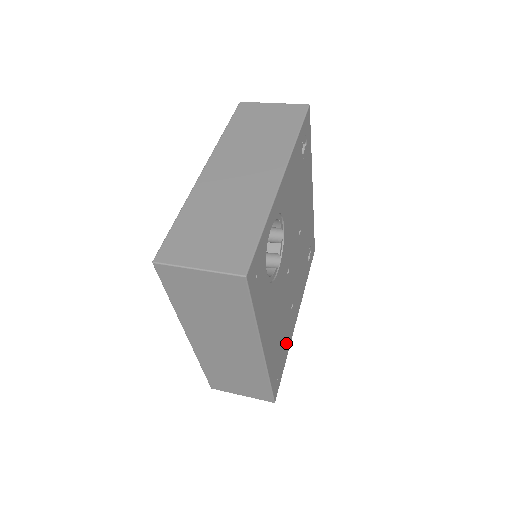
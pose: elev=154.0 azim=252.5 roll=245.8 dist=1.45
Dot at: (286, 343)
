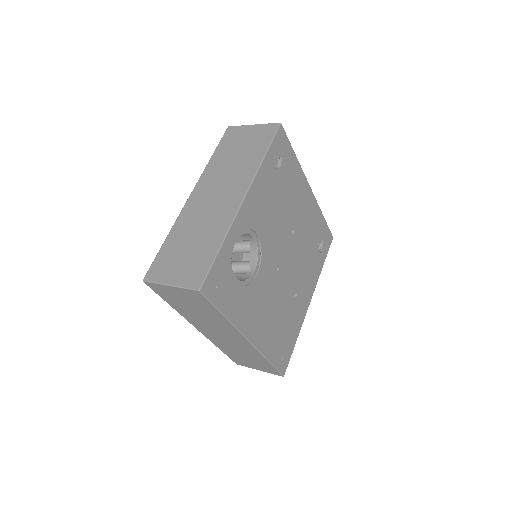
Dot at: (293, 327)
